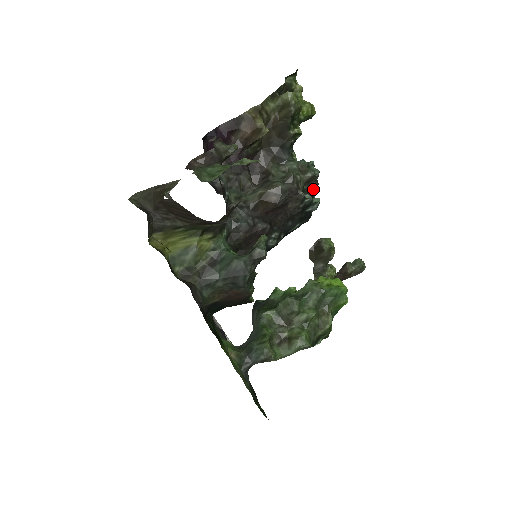
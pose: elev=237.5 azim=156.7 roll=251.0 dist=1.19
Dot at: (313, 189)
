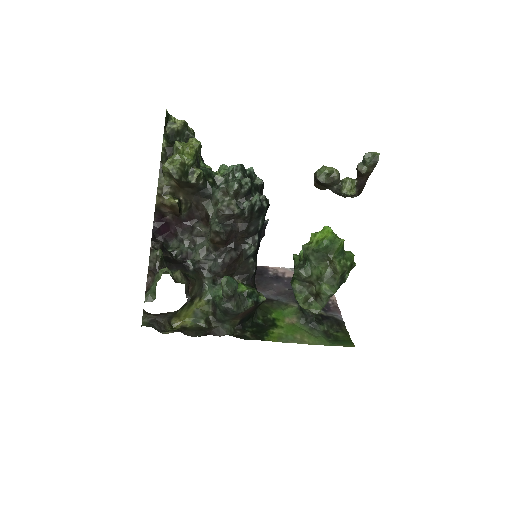
Dot at: (246, 193)
